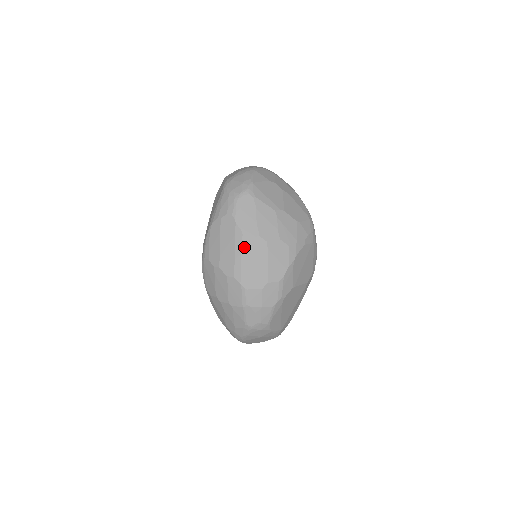
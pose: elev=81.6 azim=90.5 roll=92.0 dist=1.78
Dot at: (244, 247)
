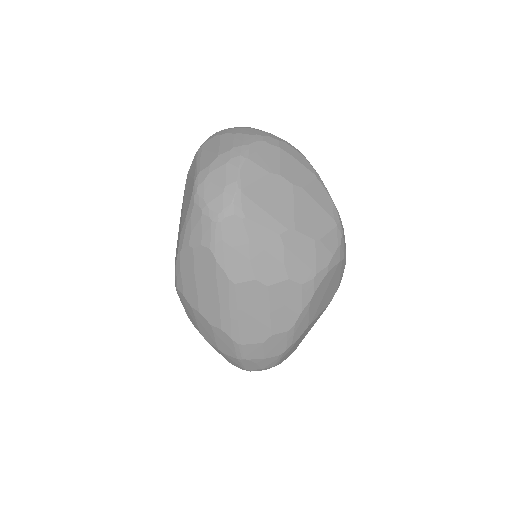
Dot at: (232, 295)
